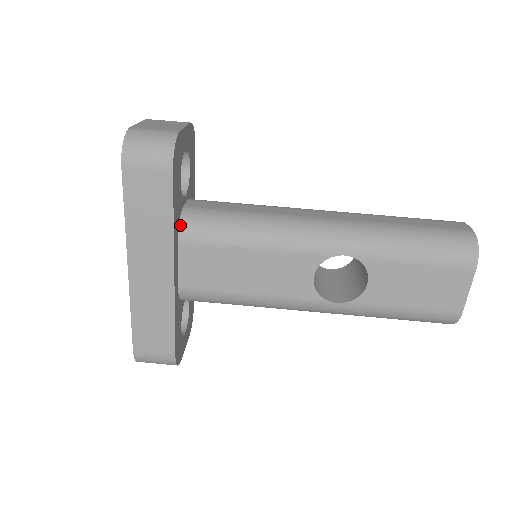
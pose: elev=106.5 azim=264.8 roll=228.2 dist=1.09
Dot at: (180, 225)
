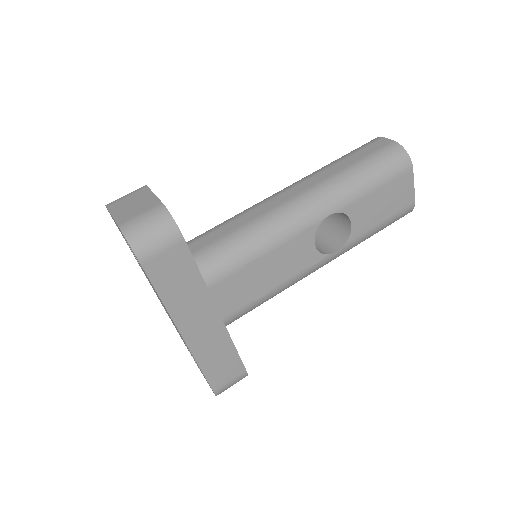
Dot at: occluded
